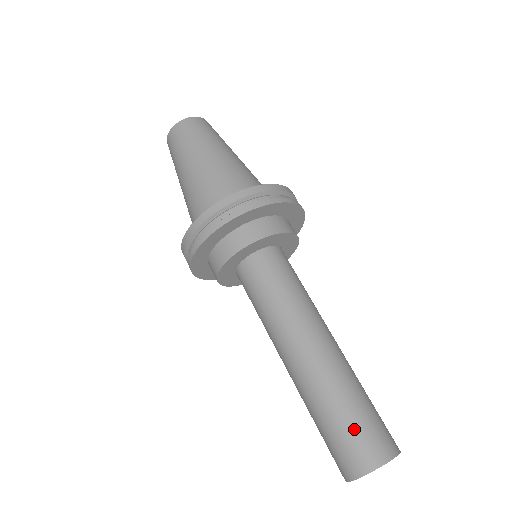
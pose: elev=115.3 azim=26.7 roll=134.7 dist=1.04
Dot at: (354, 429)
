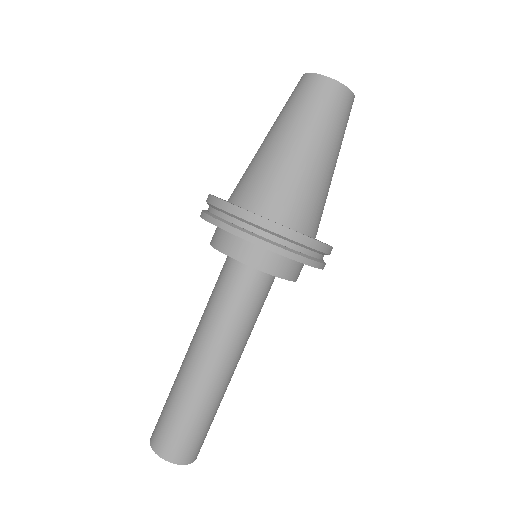
Dot at: (162, 417)
